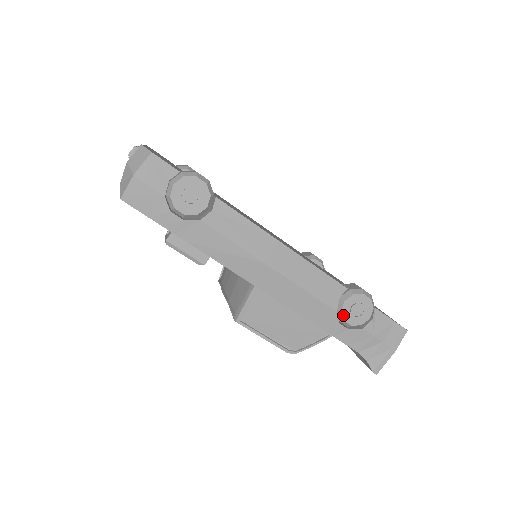
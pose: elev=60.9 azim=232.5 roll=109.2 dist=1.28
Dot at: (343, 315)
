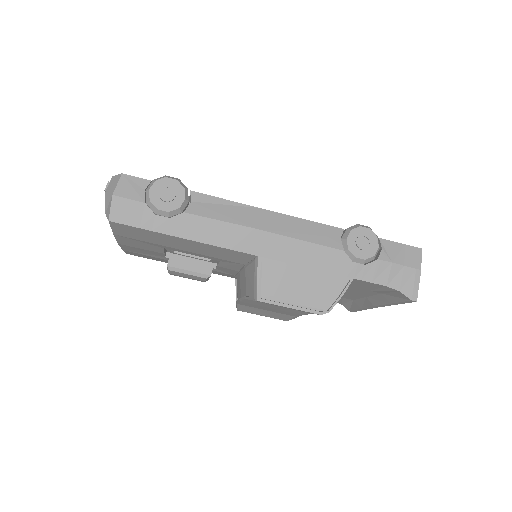
Dot at: (352, 252)
